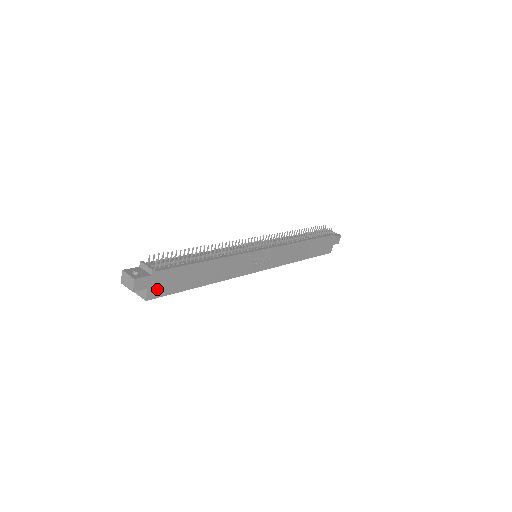
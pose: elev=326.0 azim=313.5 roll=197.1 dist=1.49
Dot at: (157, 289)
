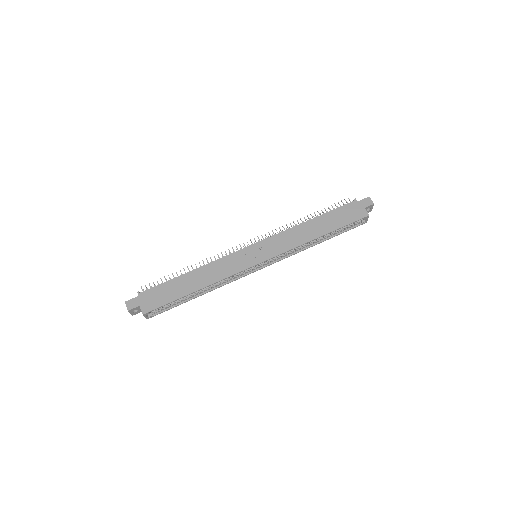
Dot at: (149, 304)
